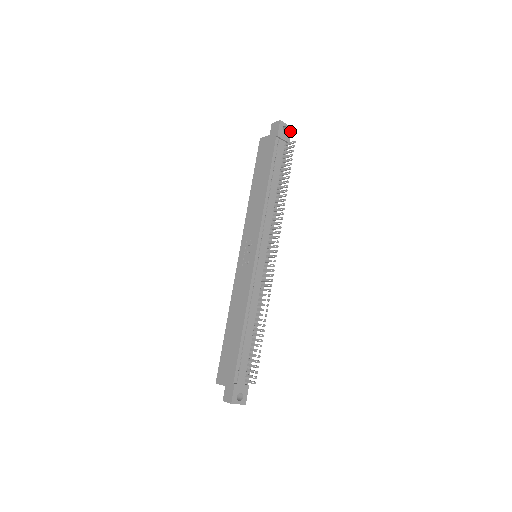
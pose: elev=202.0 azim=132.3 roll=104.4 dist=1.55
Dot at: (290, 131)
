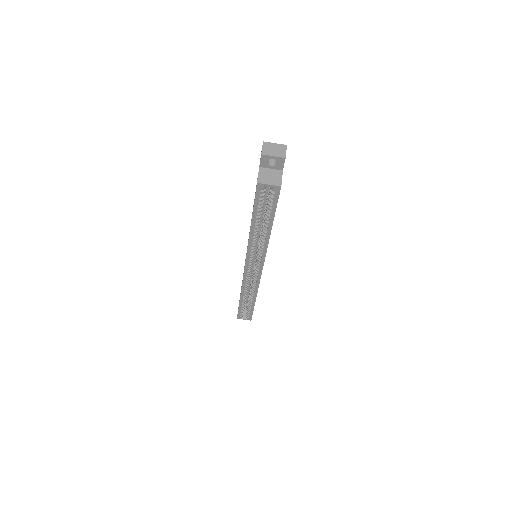
Dot at: occluded
